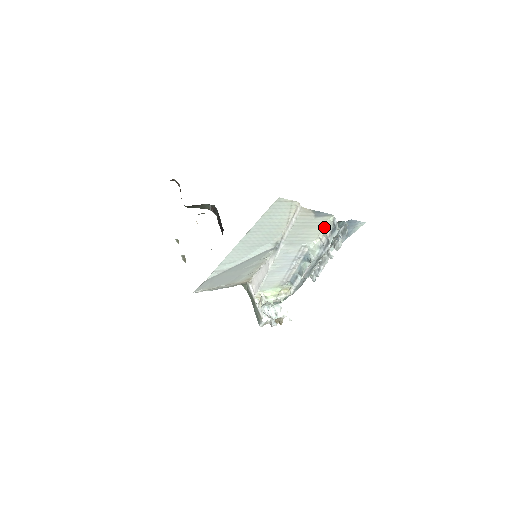
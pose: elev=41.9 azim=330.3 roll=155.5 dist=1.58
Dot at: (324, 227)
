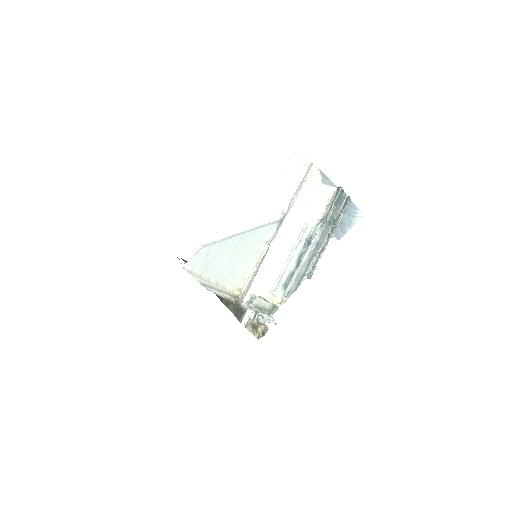
Dot at: (328, 201)
